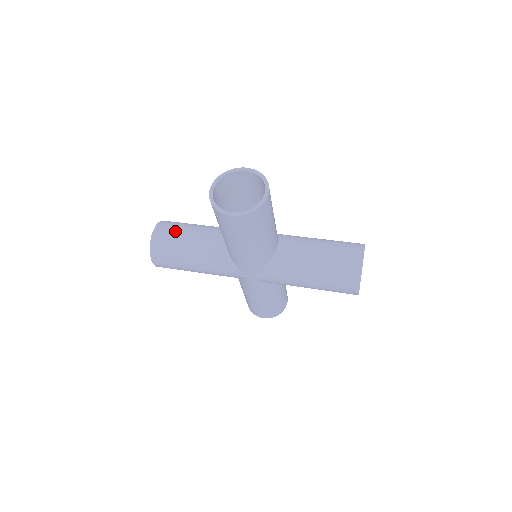
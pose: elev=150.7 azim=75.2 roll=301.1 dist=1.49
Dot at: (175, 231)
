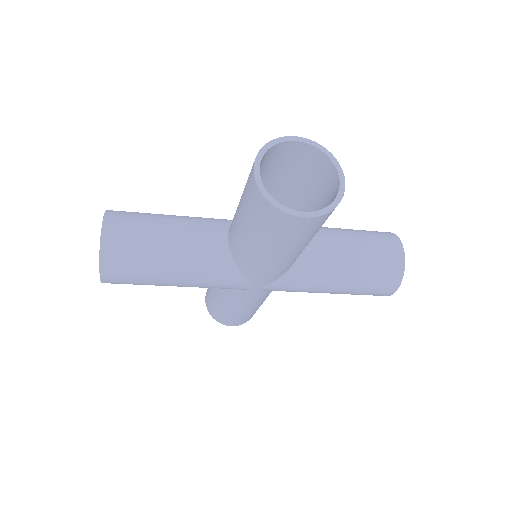
Dot at: (140, 229)
